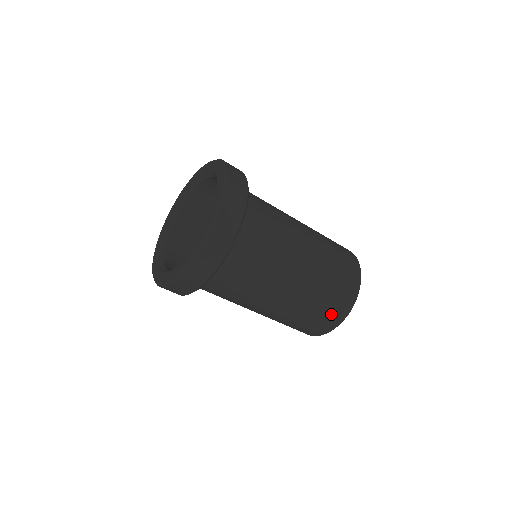
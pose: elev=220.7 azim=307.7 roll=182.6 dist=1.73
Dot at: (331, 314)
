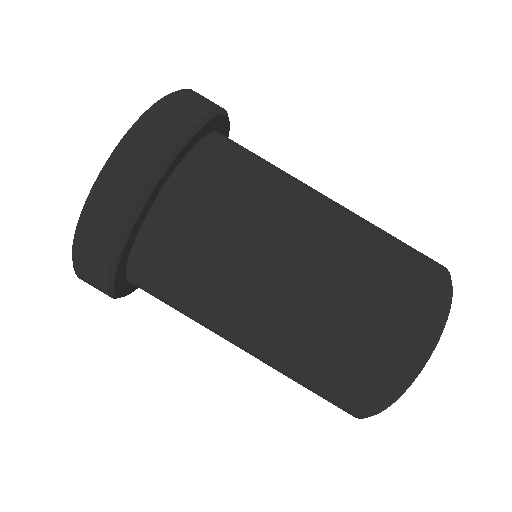
Dot at: (389, 347)
